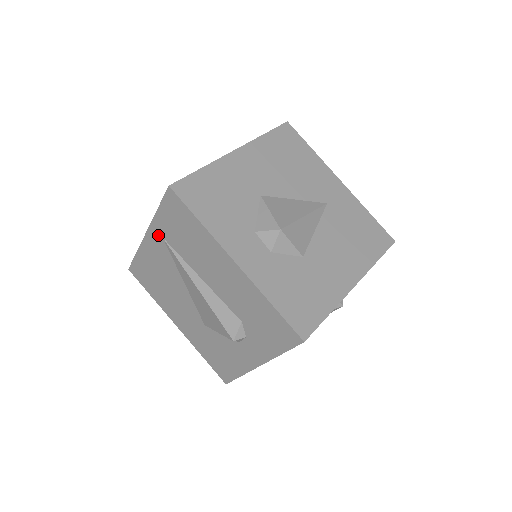
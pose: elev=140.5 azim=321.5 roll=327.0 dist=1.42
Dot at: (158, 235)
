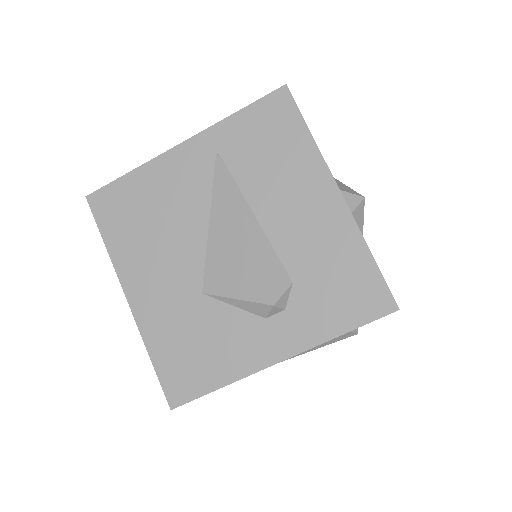
Dot at: (209, 146)
